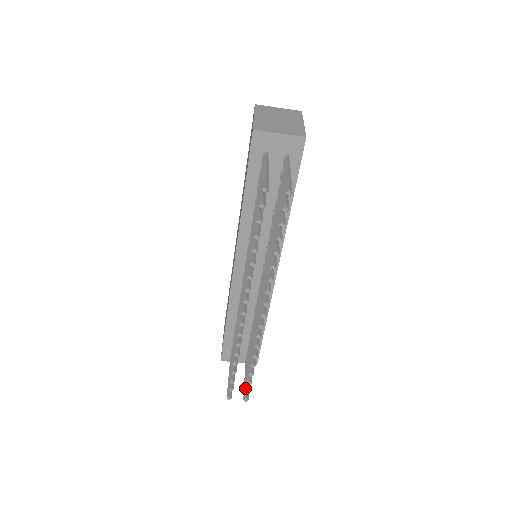
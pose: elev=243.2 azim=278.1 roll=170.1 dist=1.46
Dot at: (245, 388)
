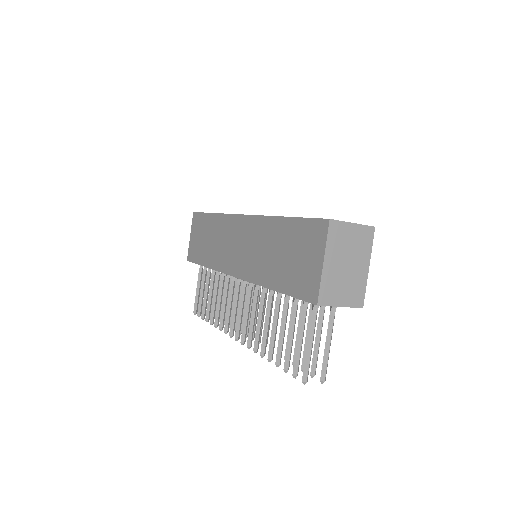
Dot at: occluded
